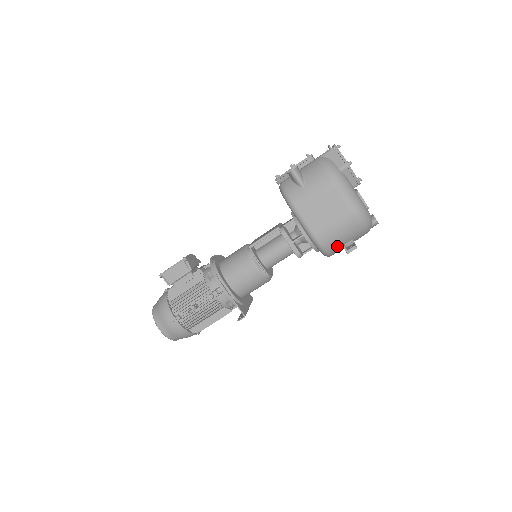
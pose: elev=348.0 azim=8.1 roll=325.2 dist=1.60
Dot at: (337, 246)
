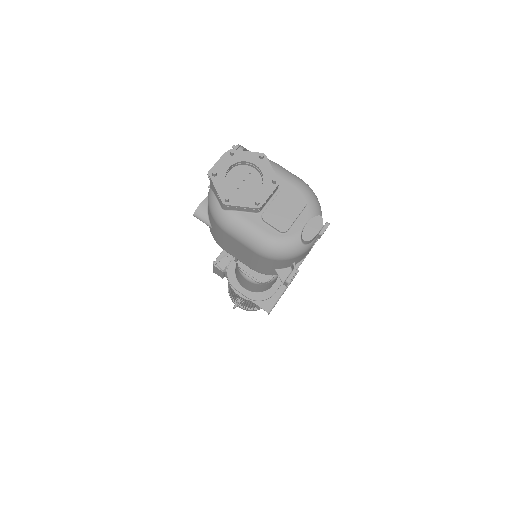
Dot at: occluded
